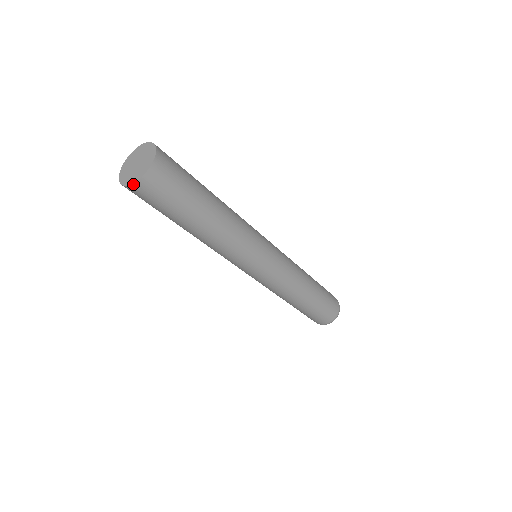
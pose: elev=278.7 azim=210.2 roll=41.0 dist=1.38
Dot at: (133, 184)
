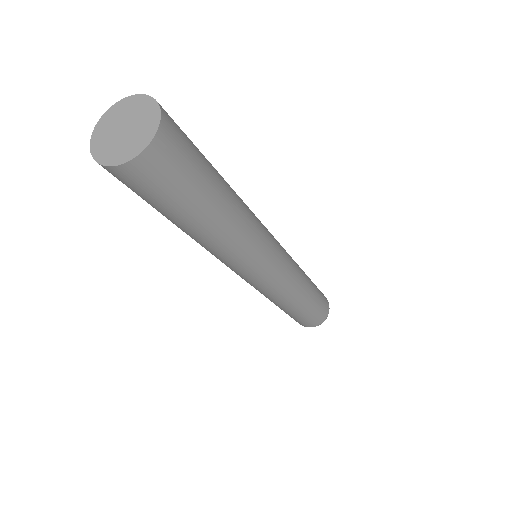
Dot at: (147, 147)
